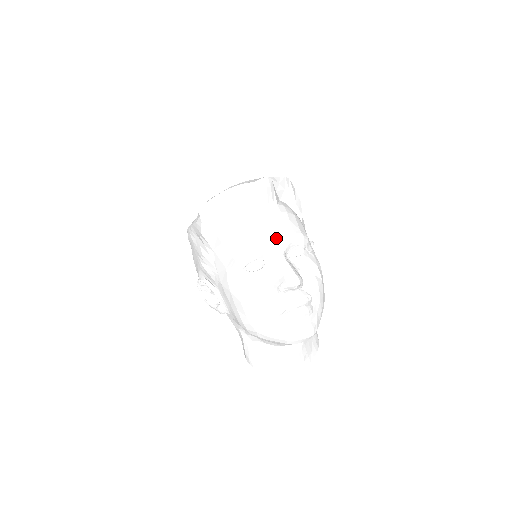
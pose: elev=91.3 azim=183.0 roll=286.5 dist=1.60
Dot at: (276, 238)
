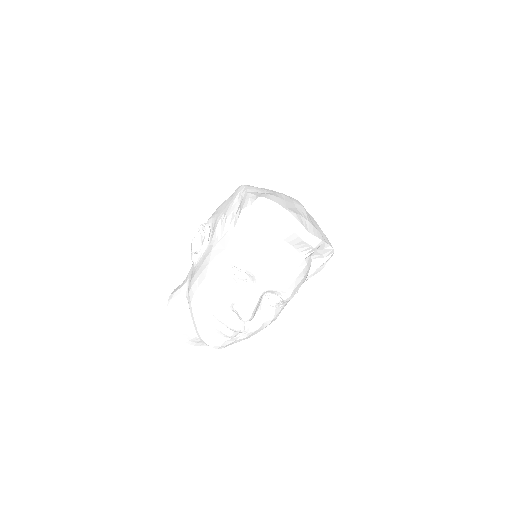
Dot at: (273, 279)
